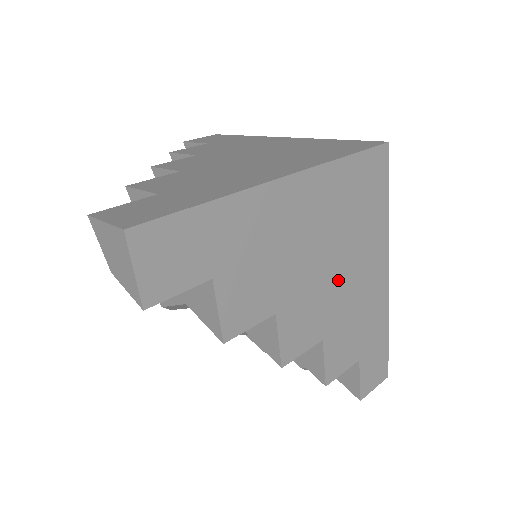
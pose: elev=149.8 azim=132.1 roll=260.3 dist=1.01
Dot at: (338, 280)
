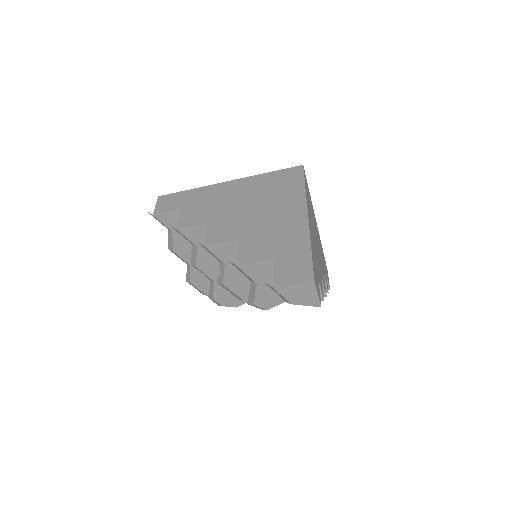
Dot at: occluded
